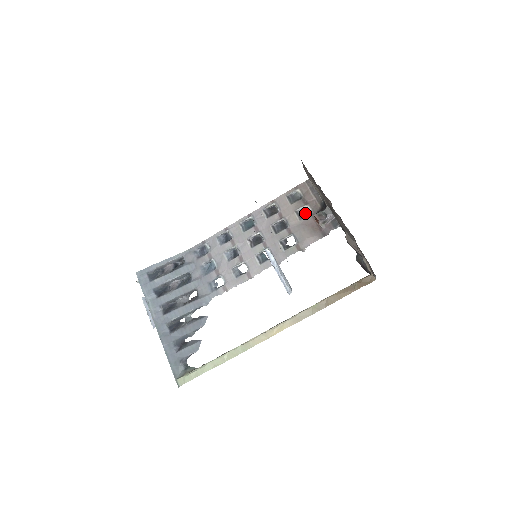
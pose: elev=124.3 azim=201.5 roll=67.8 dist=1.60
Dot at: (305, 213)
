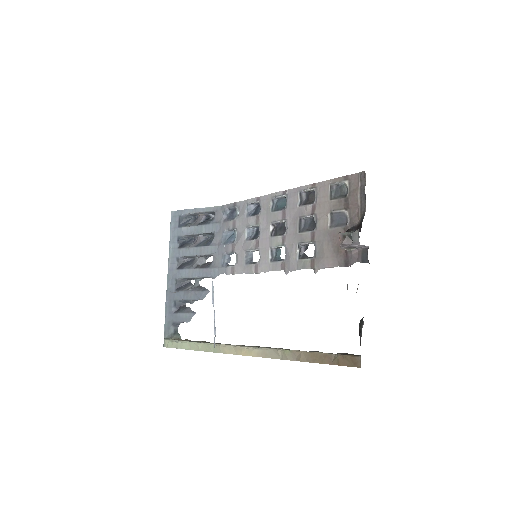
Dot at: (340, 220)
